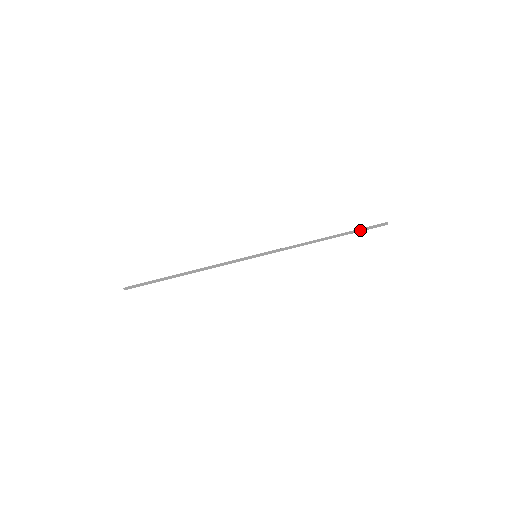
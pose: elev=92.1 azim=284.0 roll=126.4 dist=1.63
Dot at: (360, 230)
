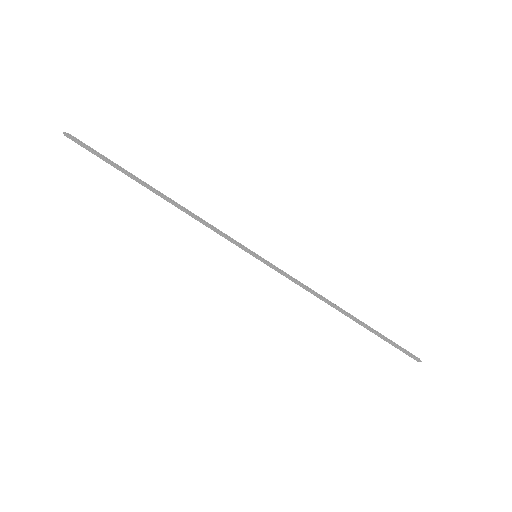
Dot at: (388, 341)
